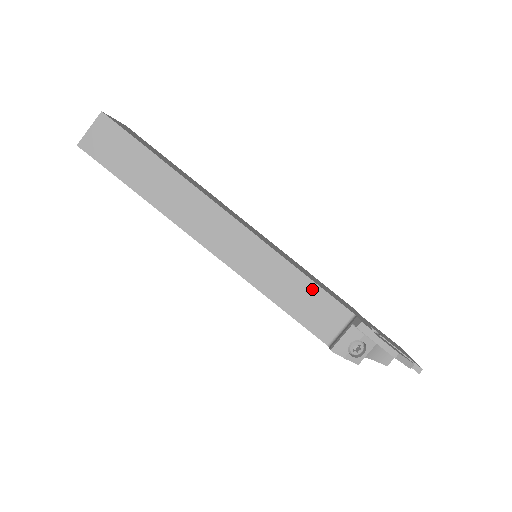
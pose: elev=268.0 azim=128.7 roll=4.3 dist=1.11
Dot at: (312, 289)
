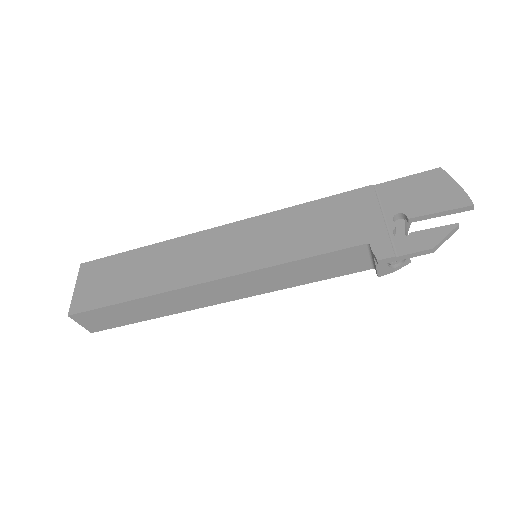
Dot at: (317, 260)
